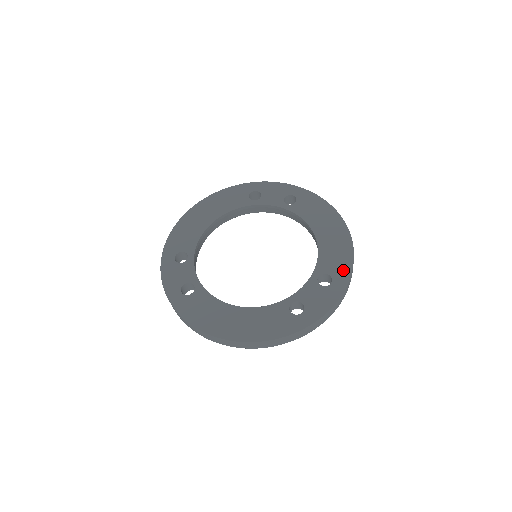
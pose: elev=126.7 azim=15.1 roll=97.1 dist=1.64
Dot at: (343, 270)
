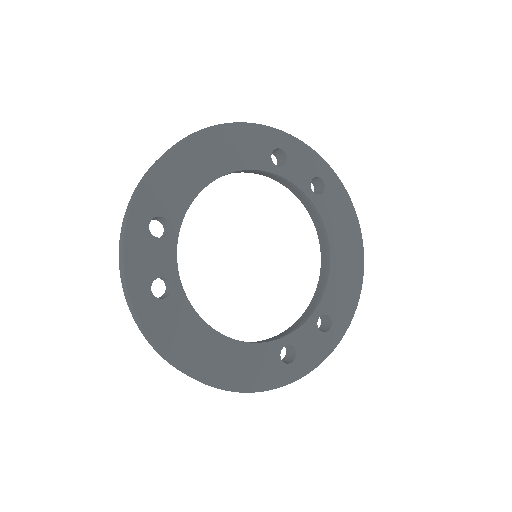
Dot at: (345, 316)
